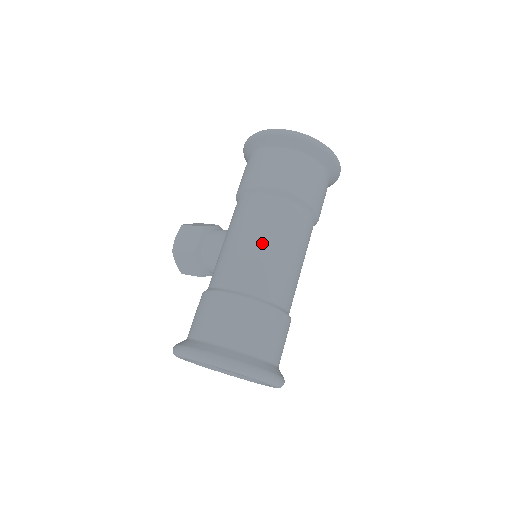
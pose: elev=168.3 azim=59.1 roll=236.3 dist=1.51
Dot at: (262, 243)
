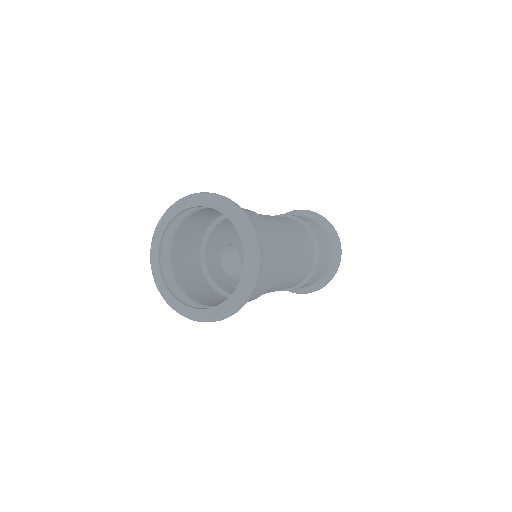
Dot at: occluded
